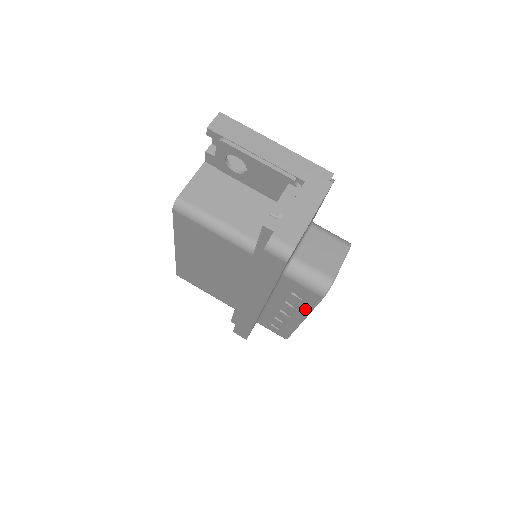
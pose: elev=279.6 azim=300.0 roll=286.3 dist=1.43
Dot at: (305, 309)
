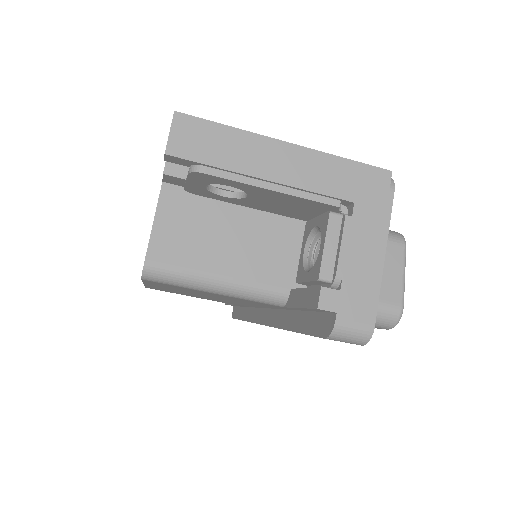
Dot at: occluded
